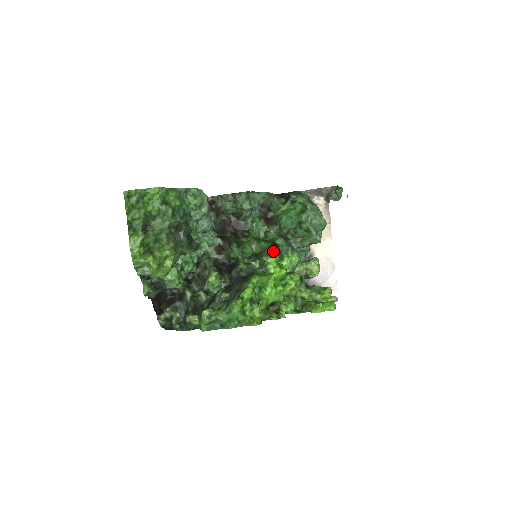
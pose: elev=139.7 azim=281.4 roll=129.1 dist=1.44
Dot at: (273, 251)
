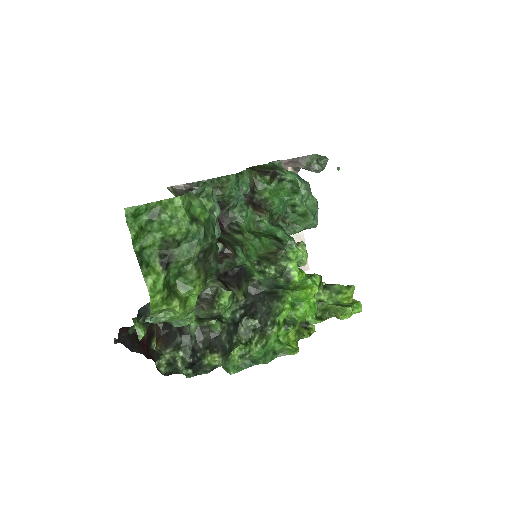
Dot at: (284, 250)
